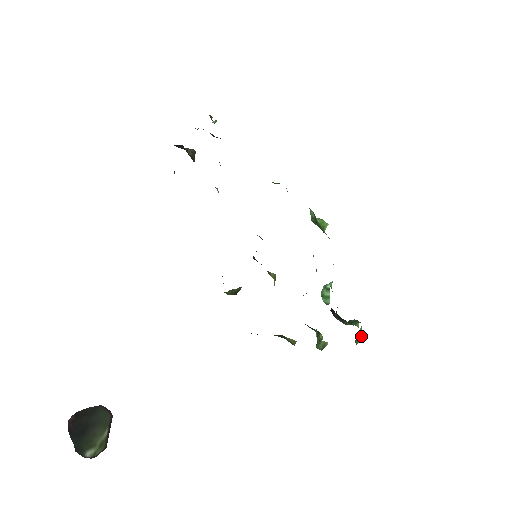
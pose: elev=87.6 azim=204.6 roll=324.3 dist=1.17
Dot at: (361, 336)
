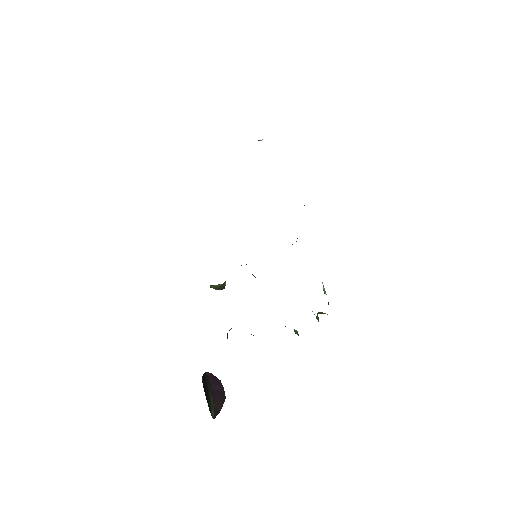
Dot at: occluded
